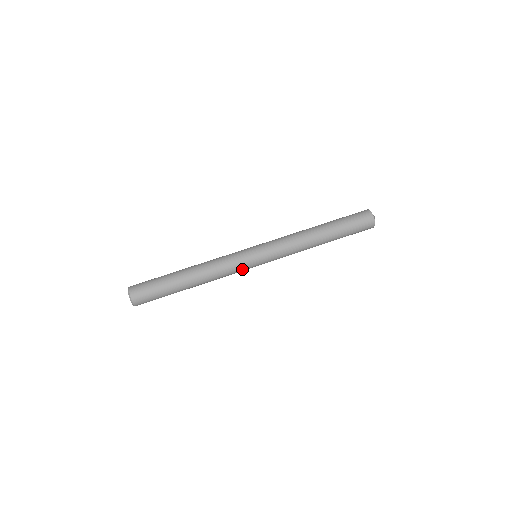
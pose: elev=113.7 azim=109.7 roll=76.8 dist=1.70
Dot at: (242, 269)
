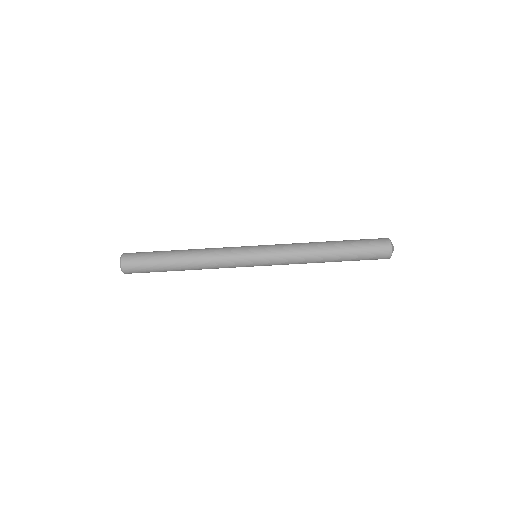
Dot at: occluded
